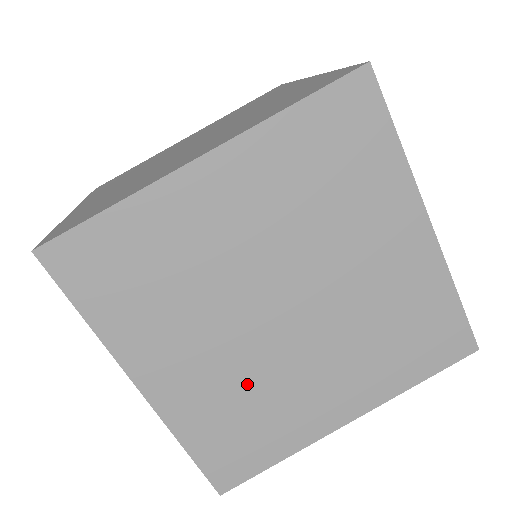
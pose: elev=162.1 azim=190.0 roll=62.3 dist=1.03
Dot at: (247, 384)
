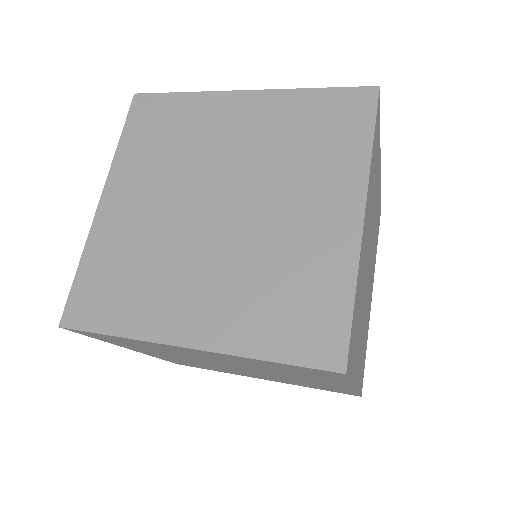
Dot at: (201, 364)
